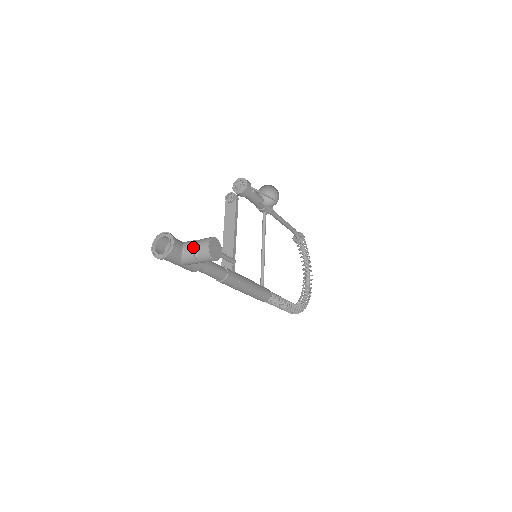
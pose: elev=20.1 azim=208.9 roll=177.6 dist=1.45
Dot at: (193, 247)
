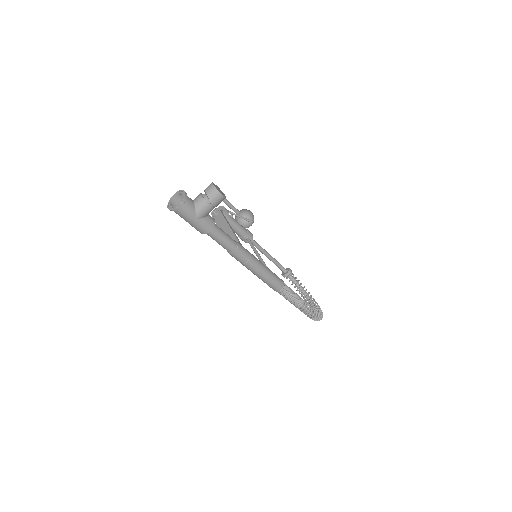
Dot at: (201, 195)
